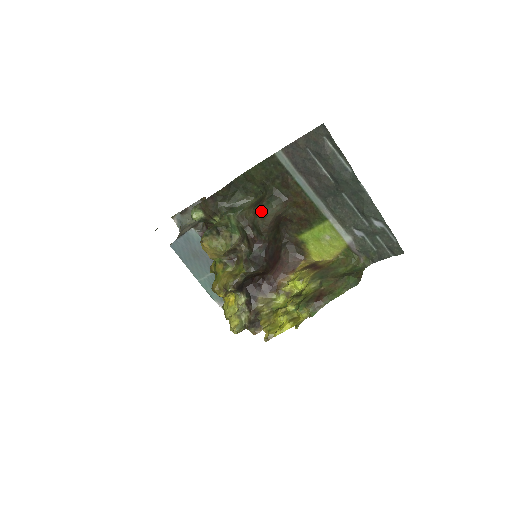
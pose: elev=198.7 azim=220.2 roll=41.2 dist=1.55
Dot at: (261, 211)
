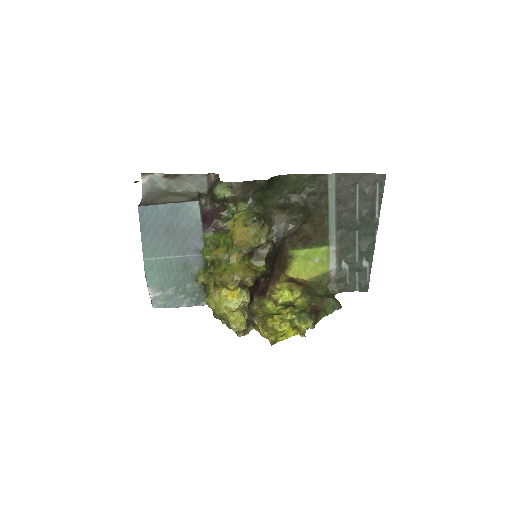
Dot at: (300, 218)
